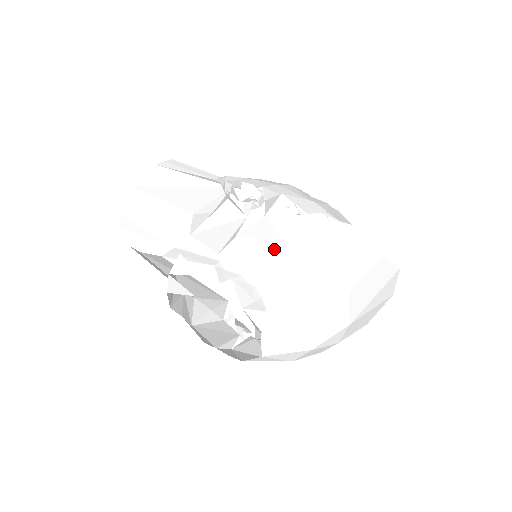
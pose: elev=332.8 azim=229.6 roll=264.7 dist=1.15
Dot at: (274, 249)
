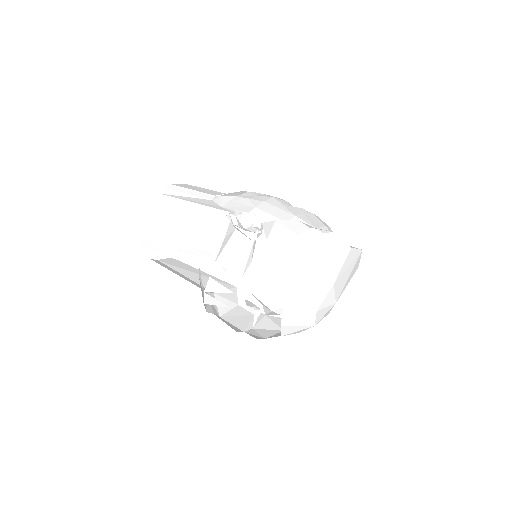
Dot at: (281, 268)
